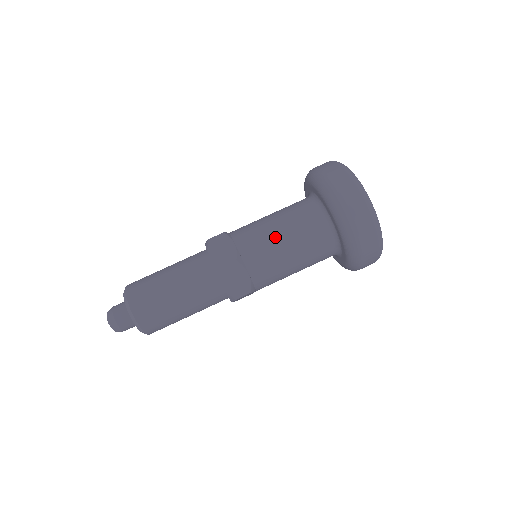
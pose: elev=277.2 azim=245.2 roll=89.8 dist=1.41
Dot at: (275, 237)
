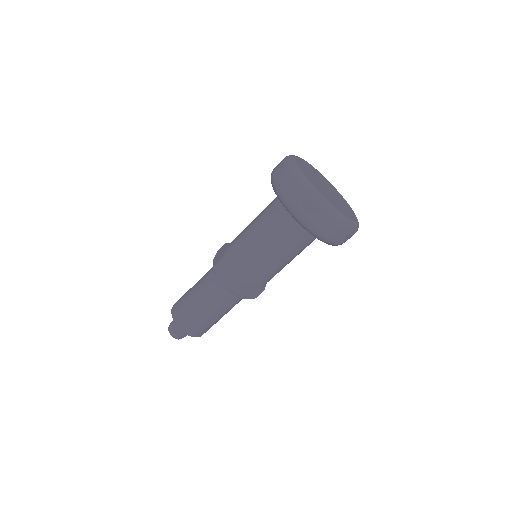
Dot at: (265, 254)
